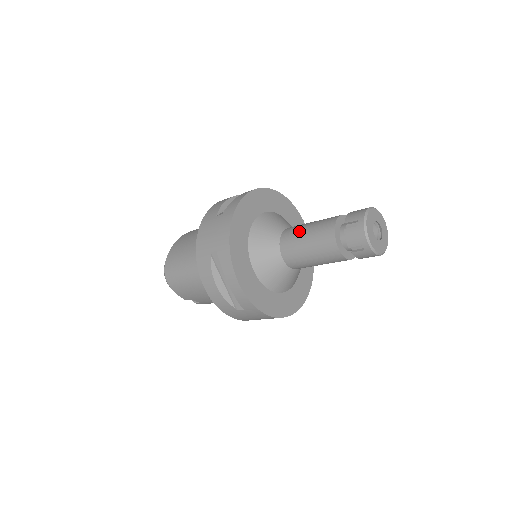
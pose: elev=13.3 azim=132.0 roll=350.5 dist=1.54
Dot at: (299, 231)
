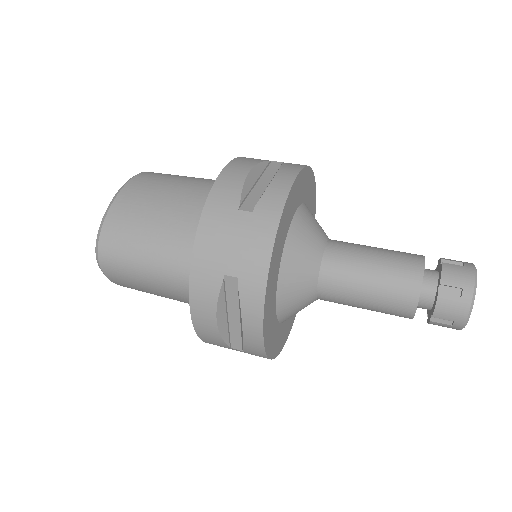
Dot at: (358, 263)
